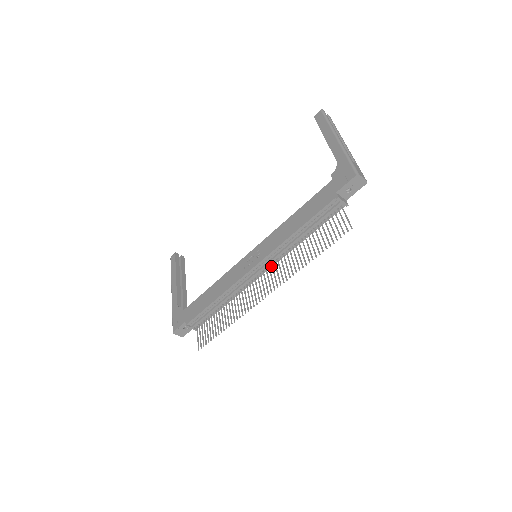
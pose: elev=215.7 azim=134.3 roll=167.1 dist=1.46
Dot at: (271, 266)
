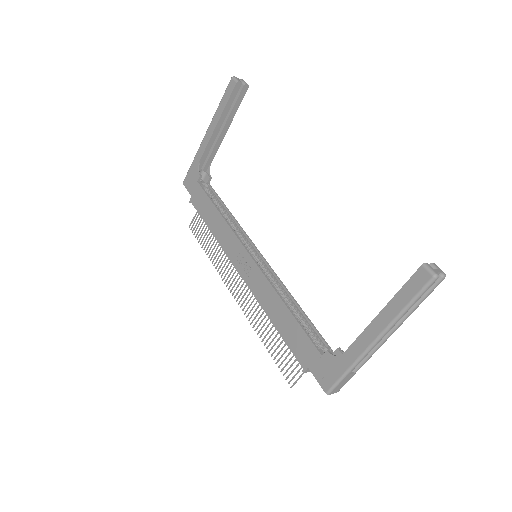
Dot at: occluded
